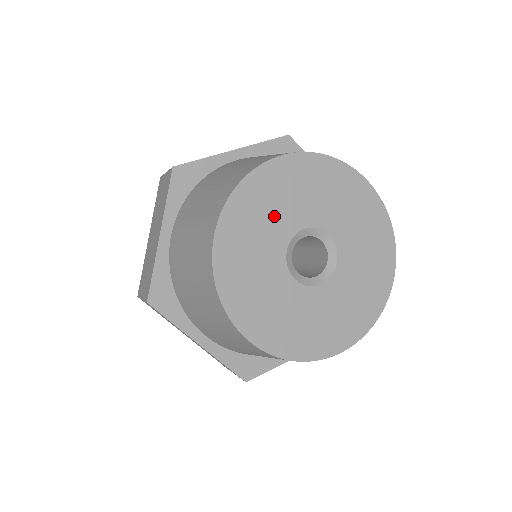
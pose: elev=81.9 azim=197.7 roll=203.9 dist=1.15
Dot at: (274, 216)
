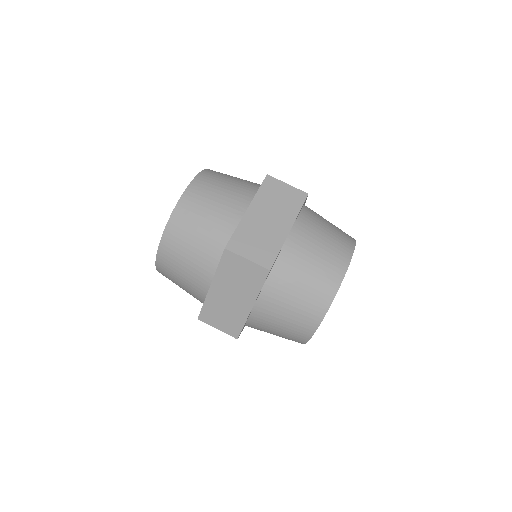
Dot at: occluded
